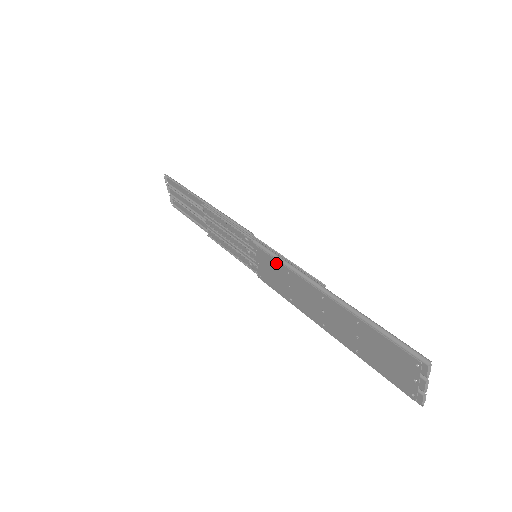
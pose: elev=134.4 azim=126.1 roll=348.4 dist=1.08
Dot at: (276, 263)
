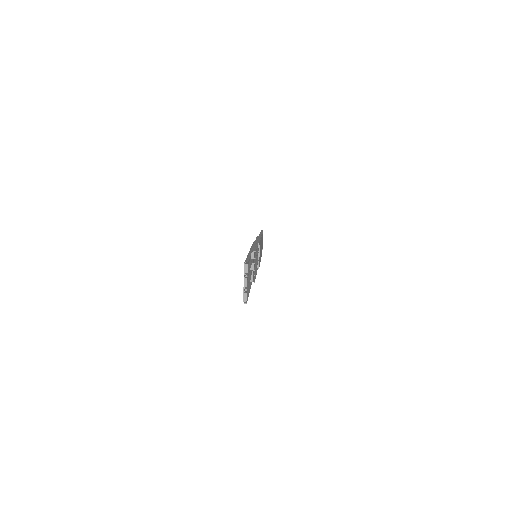
Dot at: occluded
